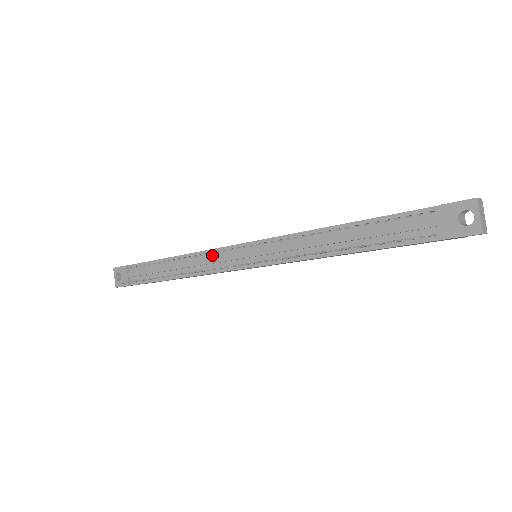
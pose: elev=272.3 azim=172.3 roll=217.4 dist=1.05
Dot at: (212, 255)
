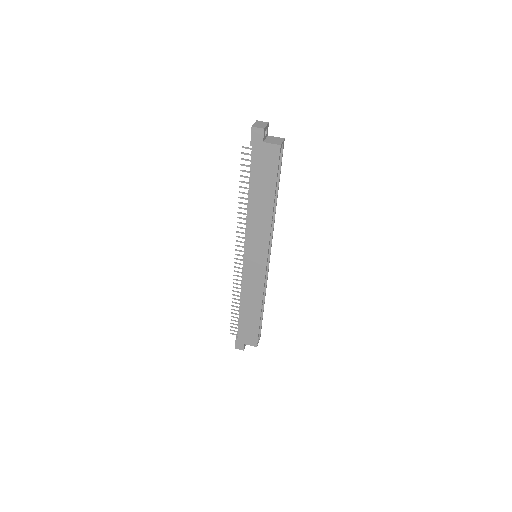
Dot at: occluded
